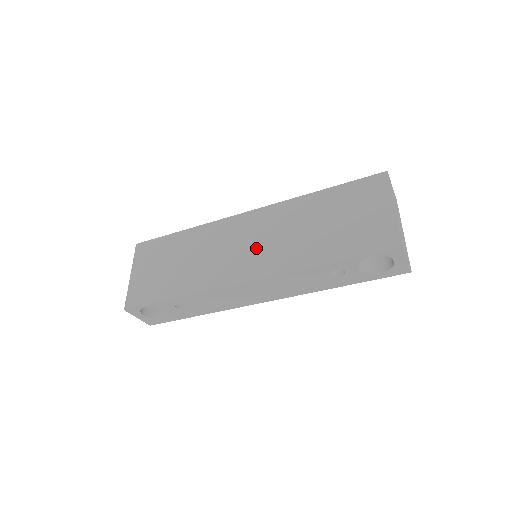
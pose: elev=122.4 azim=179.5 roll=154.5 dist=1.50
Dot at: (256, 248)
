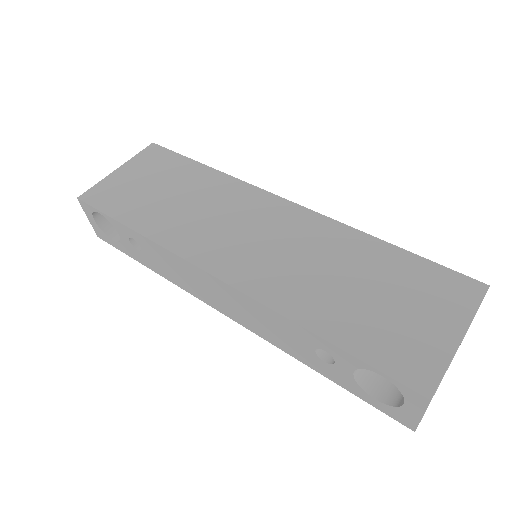
Dot at: (260, 247)
